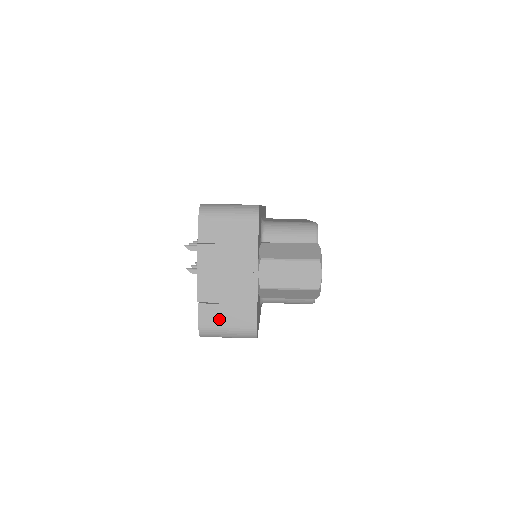
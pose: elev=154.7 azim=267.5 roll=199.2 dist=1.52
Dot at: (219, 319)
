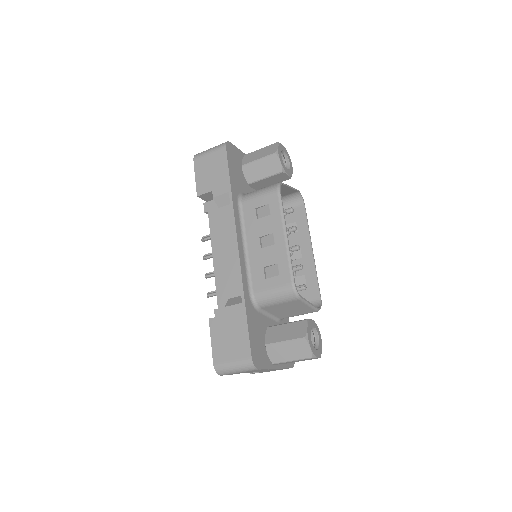
Dot at: occluded
